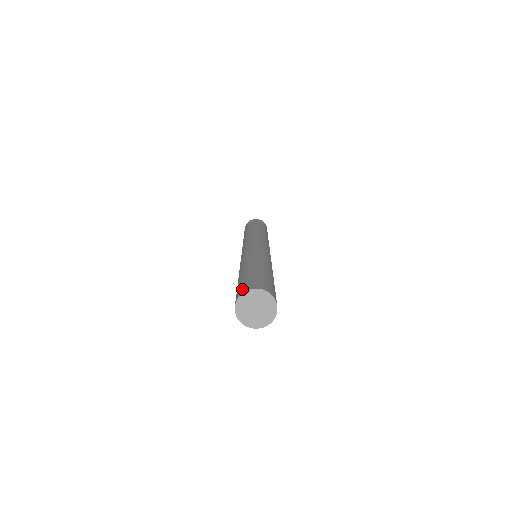
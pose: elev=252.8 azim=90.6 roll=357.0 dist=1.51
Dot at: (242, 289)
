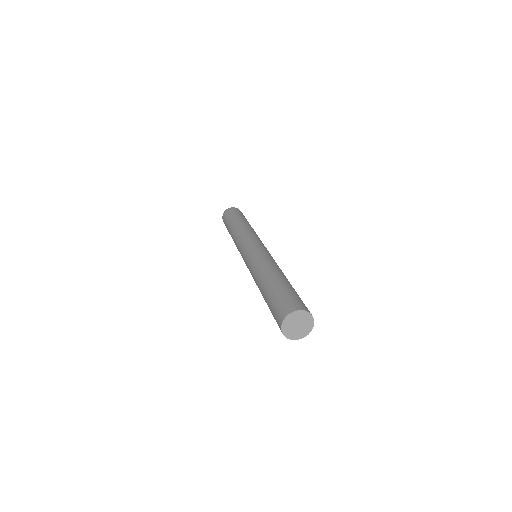
Dot at: (278, 319)
